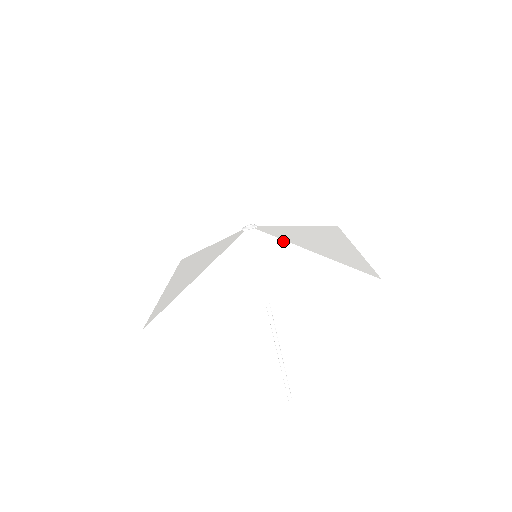
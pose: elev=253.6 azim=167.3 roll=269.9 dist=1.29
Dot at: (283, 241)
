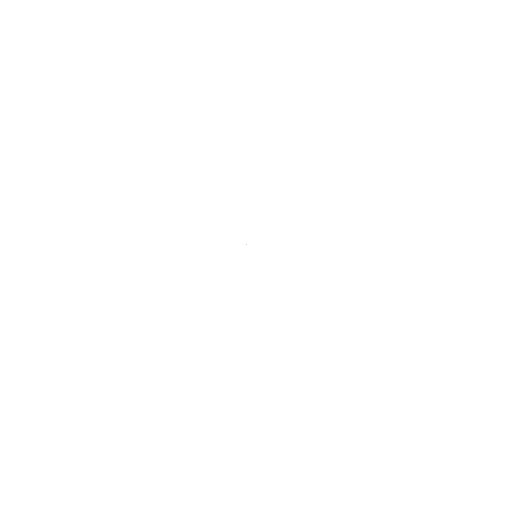
Dot at: (277, 258)
